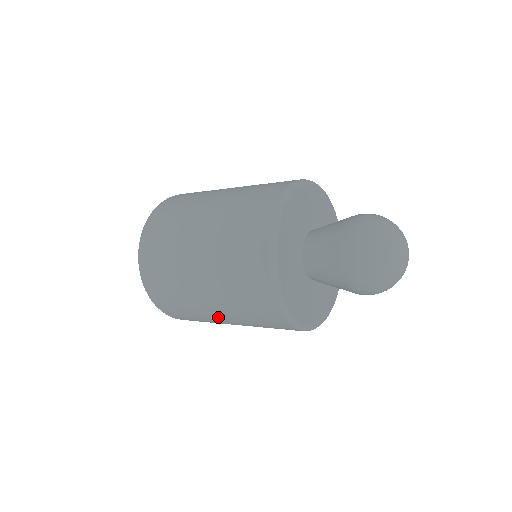
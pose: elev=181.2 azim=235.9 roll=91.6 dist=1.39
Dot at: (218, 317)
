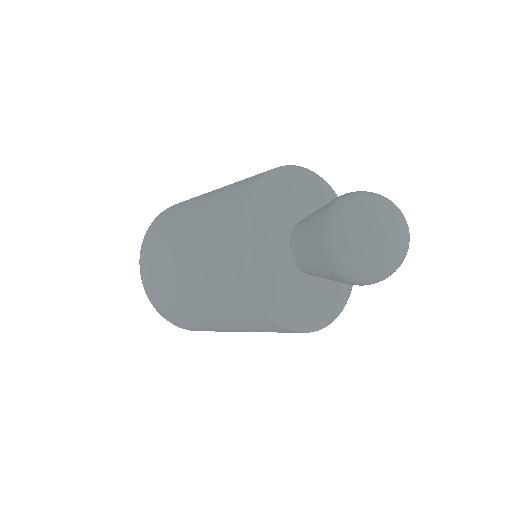
Dot at: (214, 322)
